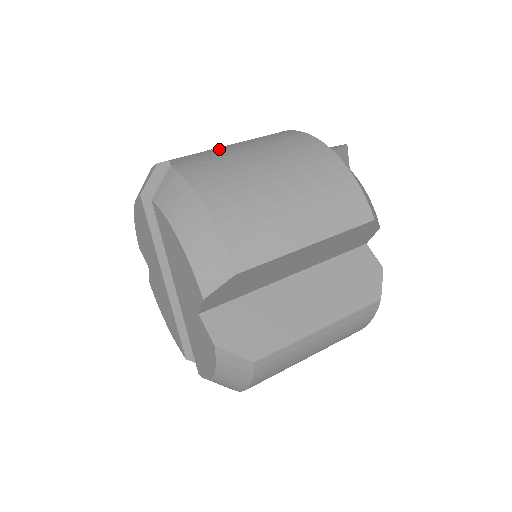
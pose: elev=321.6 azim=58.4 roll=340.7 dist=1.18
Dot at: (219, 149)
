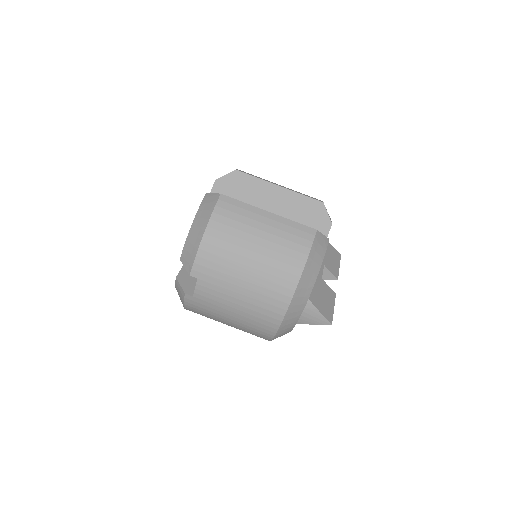
Dot at: (223, 301)
